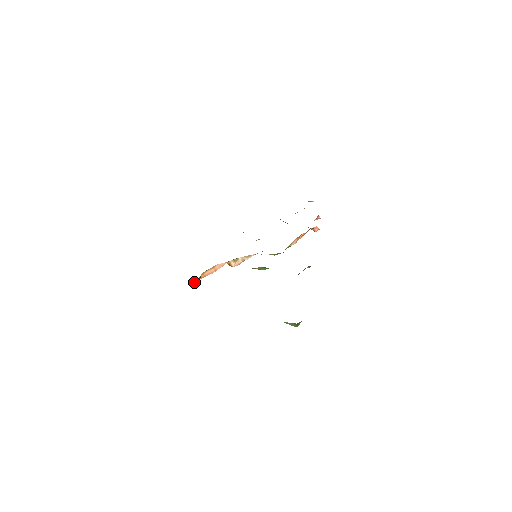
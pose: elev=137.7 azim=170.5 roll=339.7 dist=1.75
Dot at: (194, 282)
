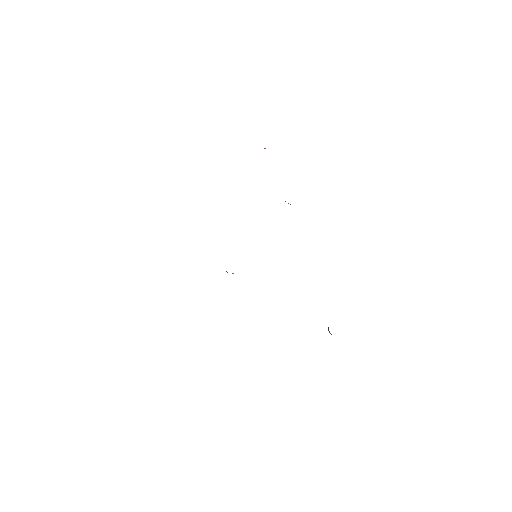
Dot at: occluded
